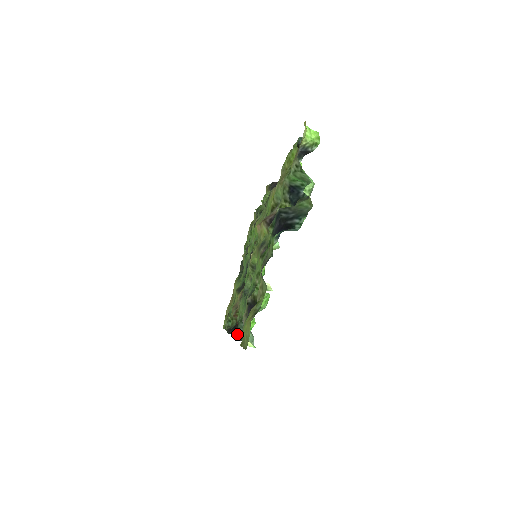
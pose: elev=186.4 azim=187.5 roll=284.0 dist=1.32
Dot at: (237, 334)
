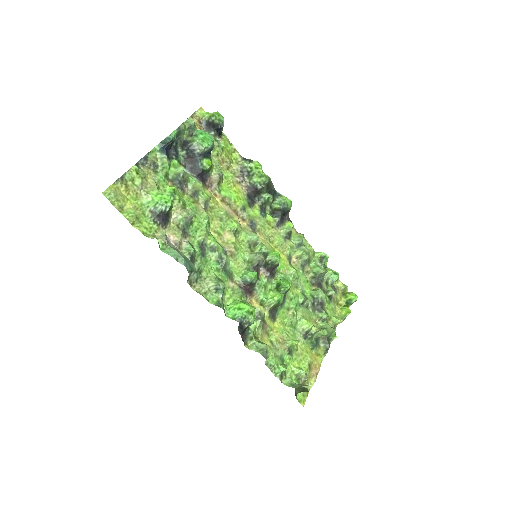
Dot at: (192, 280)
